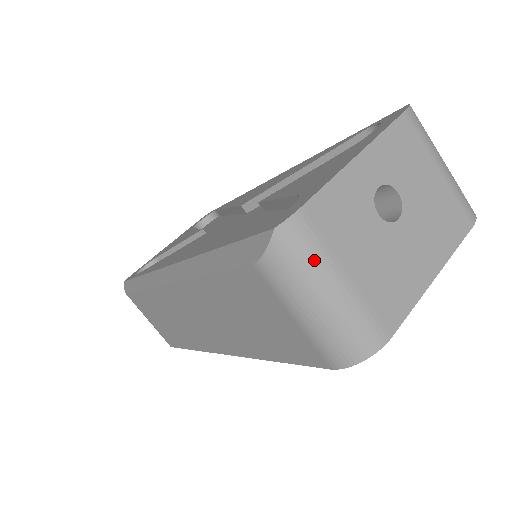
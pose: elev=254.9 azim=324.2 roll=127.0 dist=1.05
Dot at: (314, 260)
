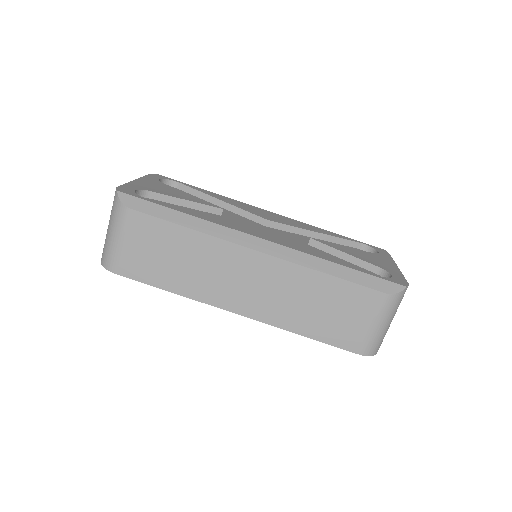
Dot at: occluded
